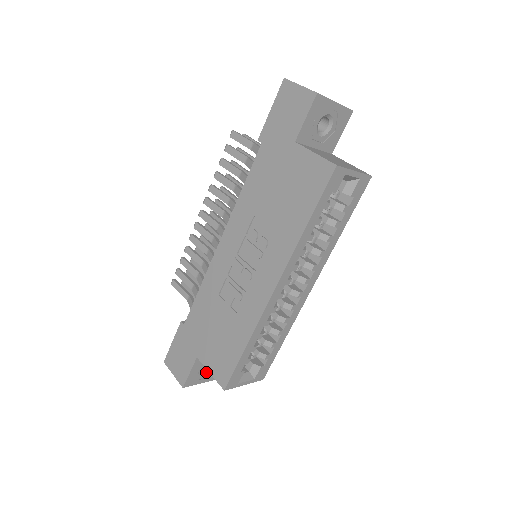
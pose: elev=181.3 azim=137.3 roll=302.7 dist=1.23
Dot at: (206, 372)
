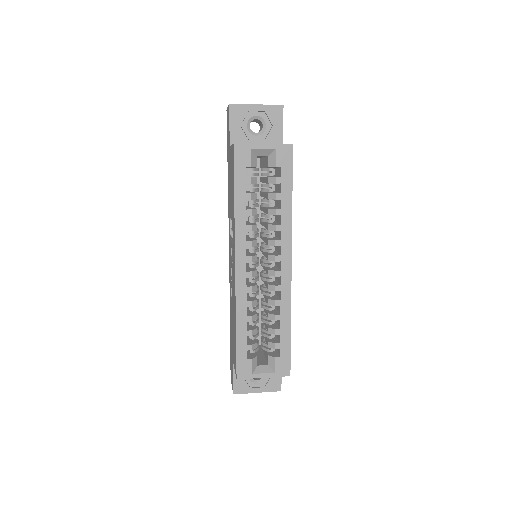
Dot at: (256, 381)
